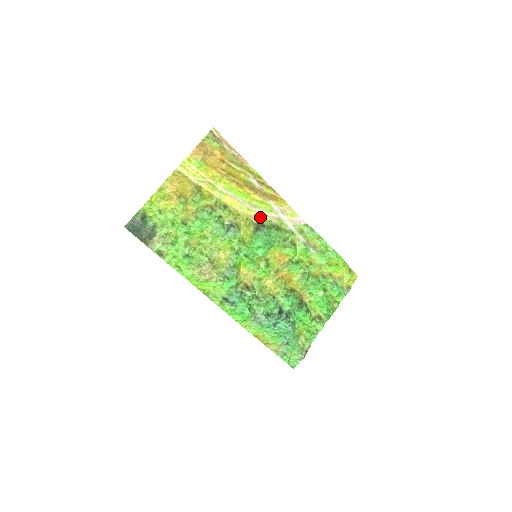
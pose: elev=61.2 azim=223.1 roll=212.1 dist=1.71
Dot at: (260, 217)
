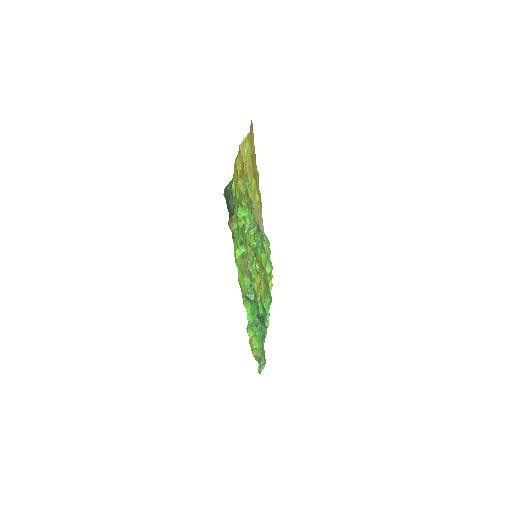
Dot at: (255, 218)
